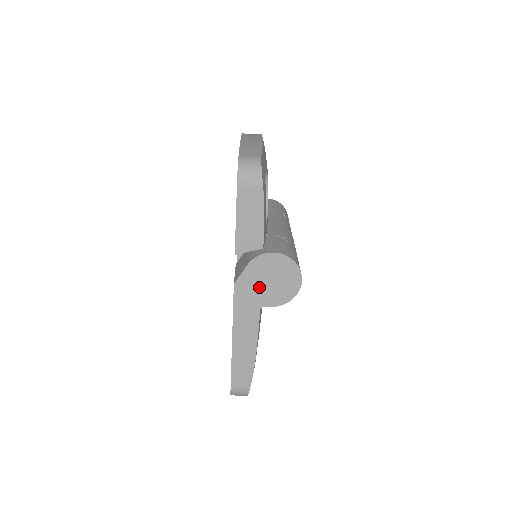
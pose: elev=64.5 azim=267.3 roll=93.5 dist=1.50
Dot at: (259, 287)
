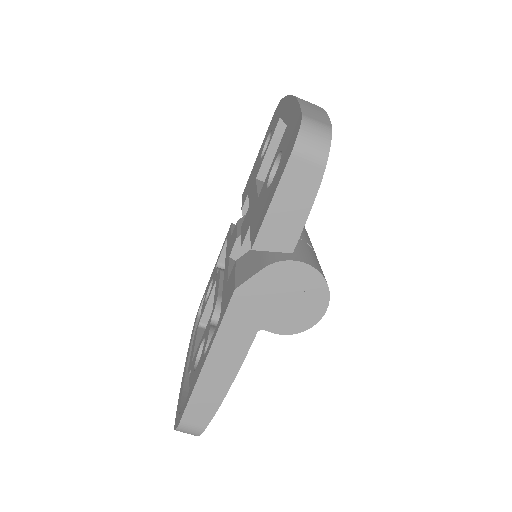
Dot at: (267, 303)
